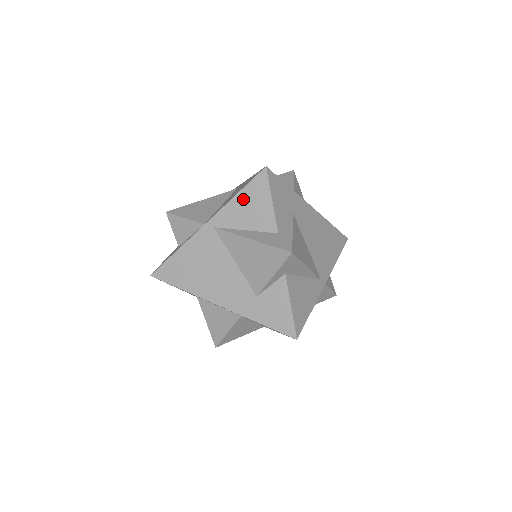
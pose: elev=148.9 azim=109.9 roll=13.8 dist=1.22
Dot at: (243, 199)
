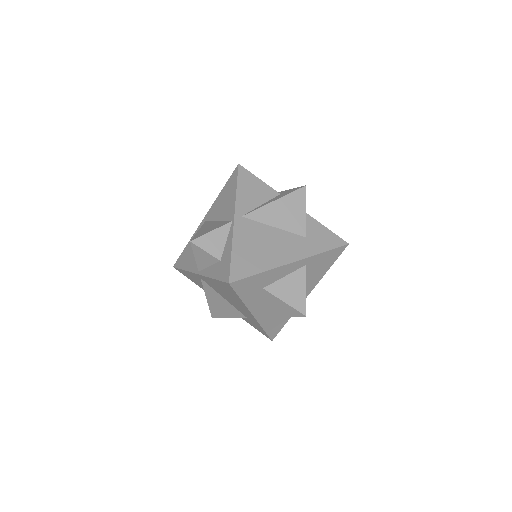
Dot at: (243, 188)
